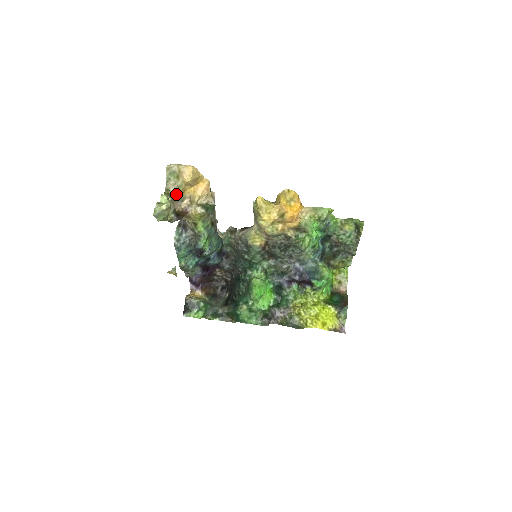
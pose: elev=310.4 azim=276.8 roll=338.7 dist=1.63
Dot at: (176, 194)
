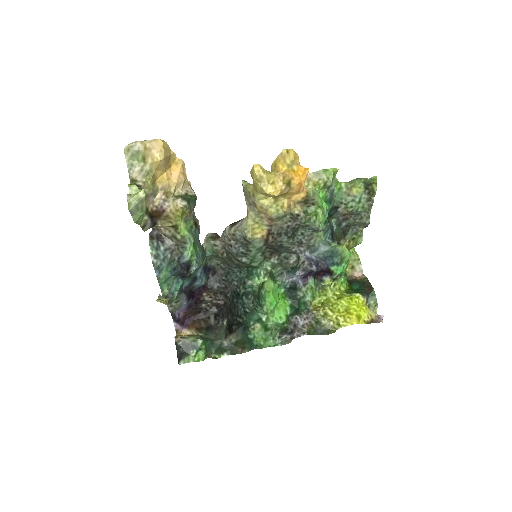
Dot at: (146, 184)
